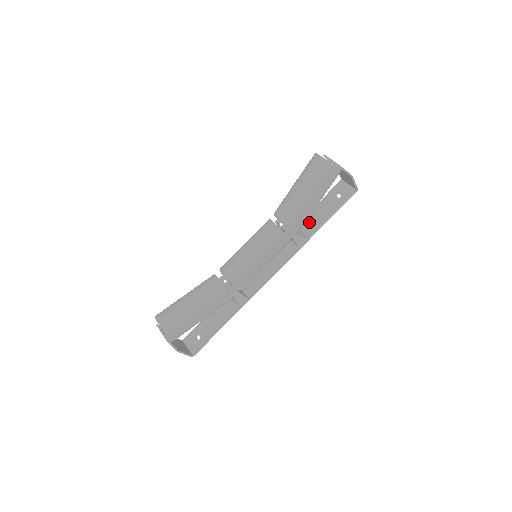
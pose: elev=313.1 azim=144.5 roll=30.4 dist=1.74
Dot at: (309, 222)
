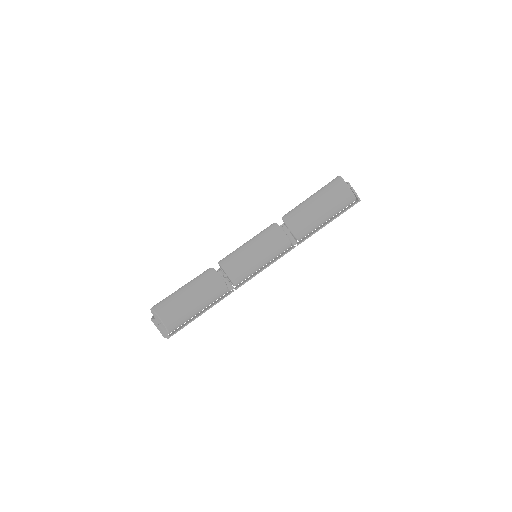
Dot at: occluded
